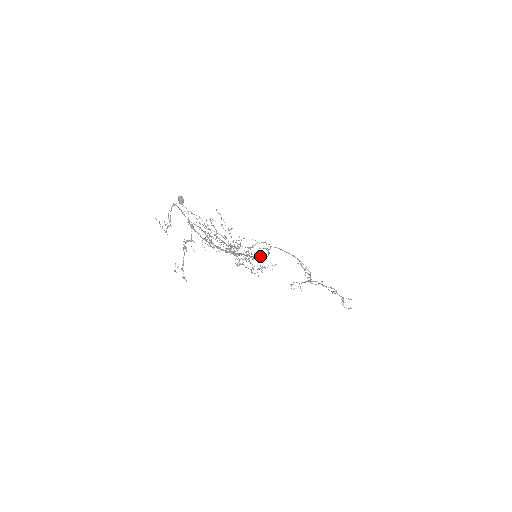
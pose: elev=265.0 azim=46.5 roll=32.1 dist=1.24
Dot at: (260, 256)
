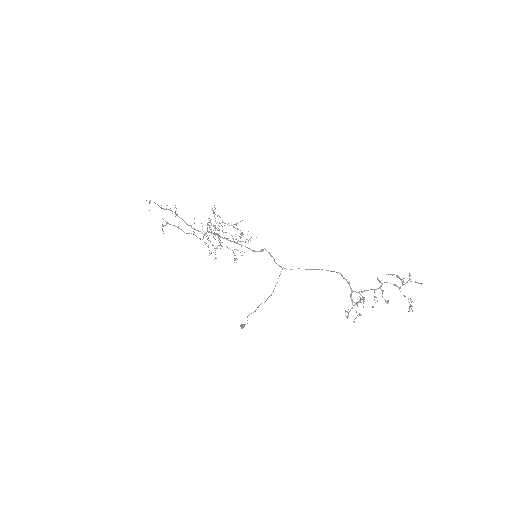
Dot at: (257, 251)
